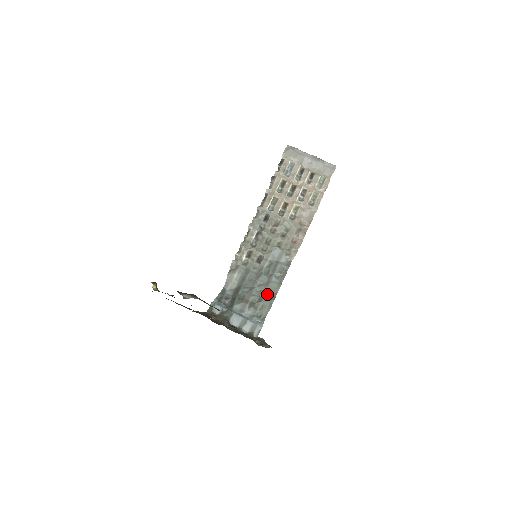
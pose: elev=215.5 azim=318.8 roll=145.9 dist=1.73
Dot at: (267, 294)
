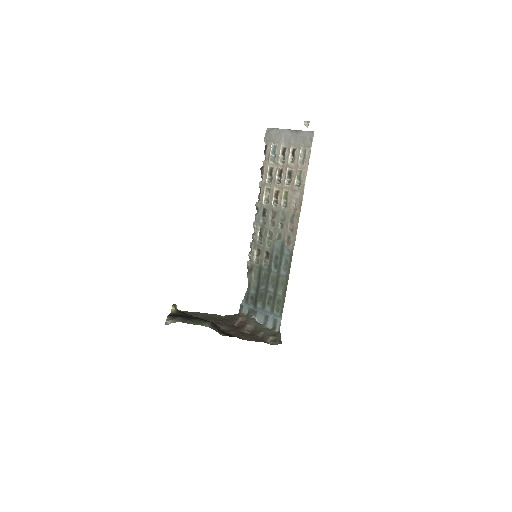
Dot at: (279, 288)
